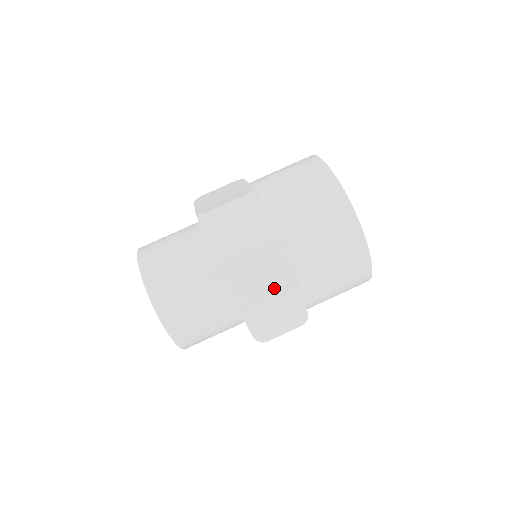
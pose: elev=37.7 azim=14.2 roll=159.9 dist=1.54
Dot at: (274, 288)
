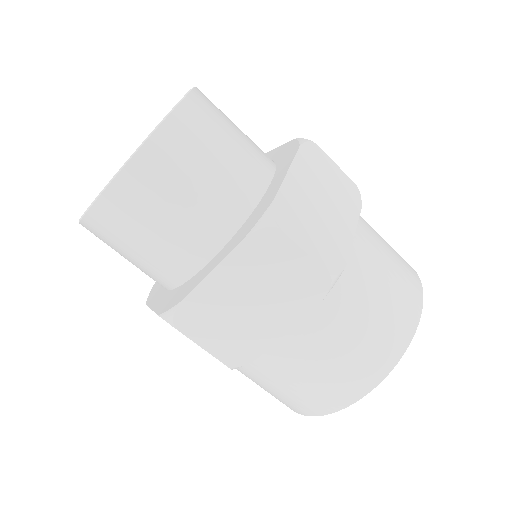
Dot at: (308, 266)
